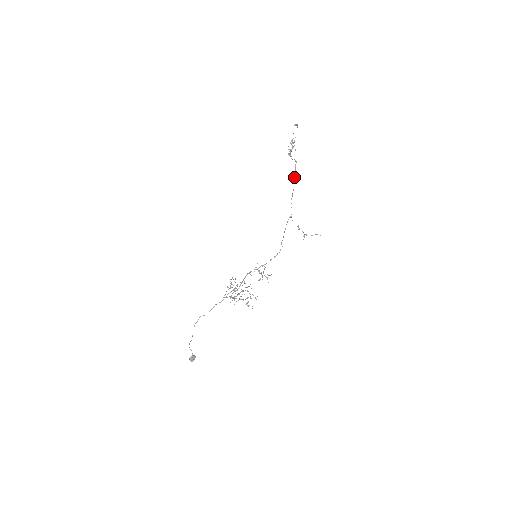
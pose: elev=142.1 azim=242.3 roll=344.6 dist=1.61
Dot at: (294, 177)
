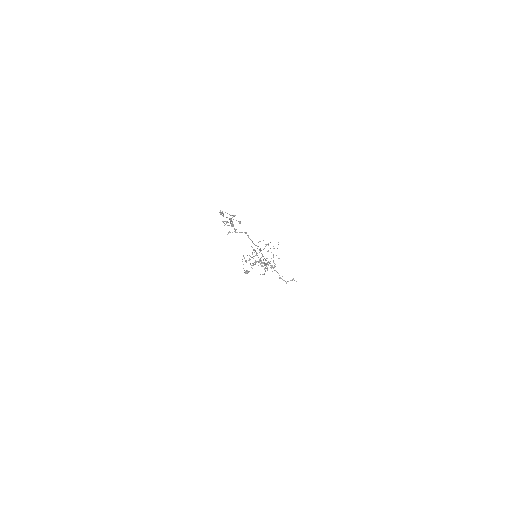
Dot at: (251, 240)
